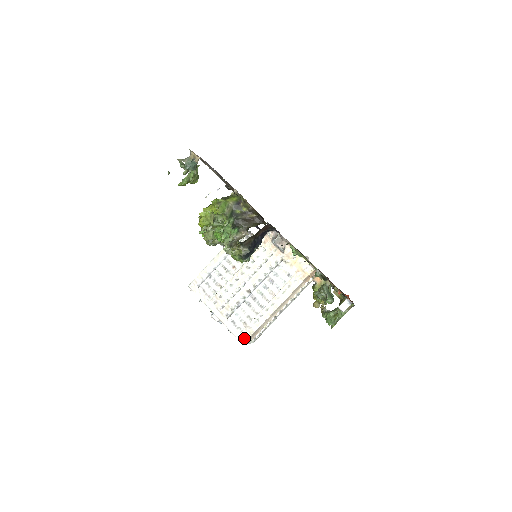
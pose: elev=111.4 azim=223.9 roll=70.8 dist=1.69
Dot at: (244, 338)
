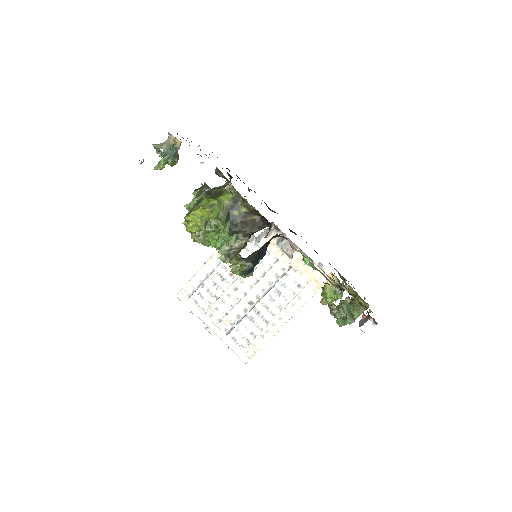
Dot at: (247, 357)
